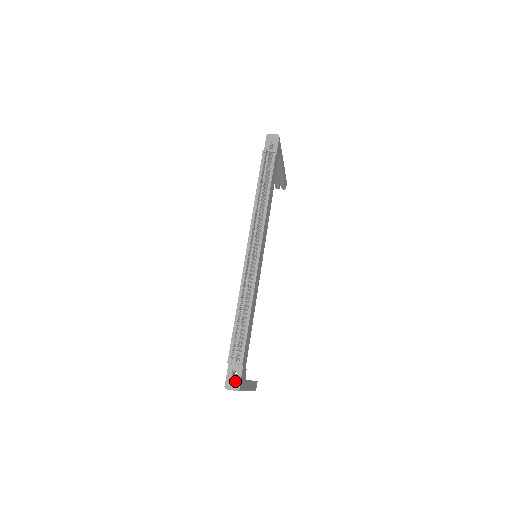
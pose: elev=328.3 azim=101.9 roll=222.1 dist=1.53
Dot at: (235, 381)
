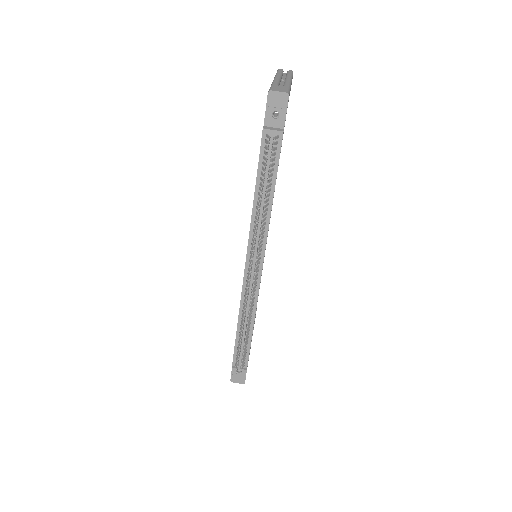
Dot at: (240, 377)
